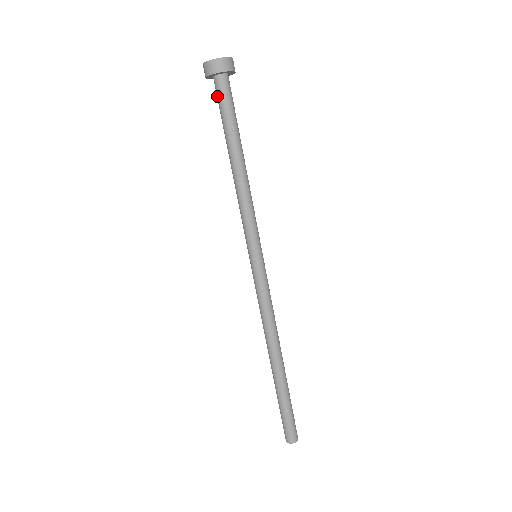
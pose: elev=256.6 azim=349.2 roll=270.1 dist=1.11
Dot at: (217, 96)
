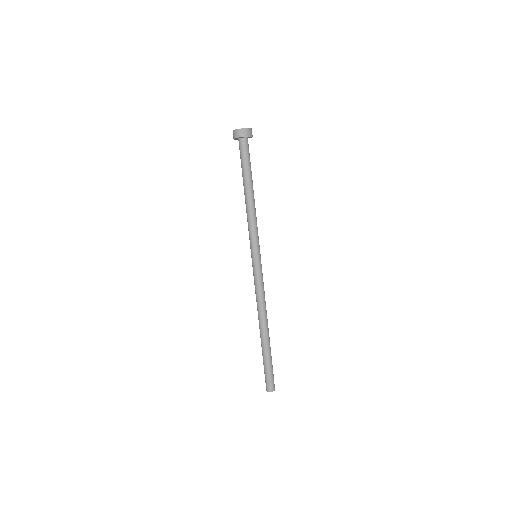
Dot at: occluded
